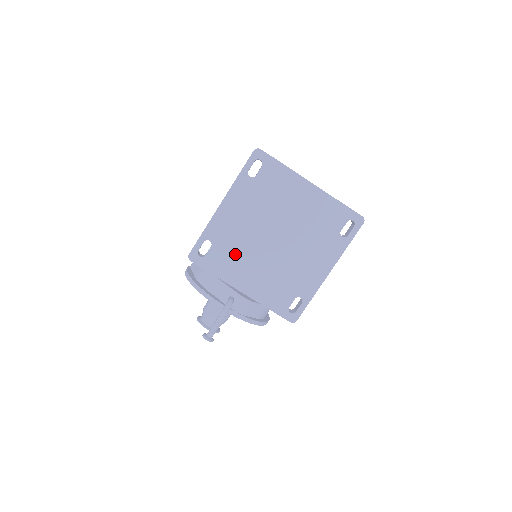
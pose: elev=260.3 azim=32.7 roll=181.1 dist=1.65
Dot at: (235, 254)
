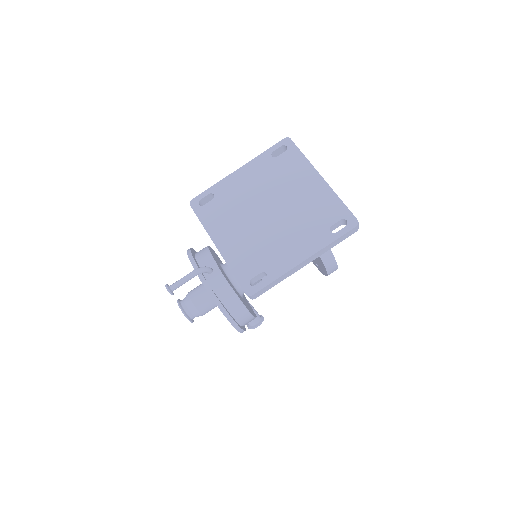
Dot at: (228, 213)
